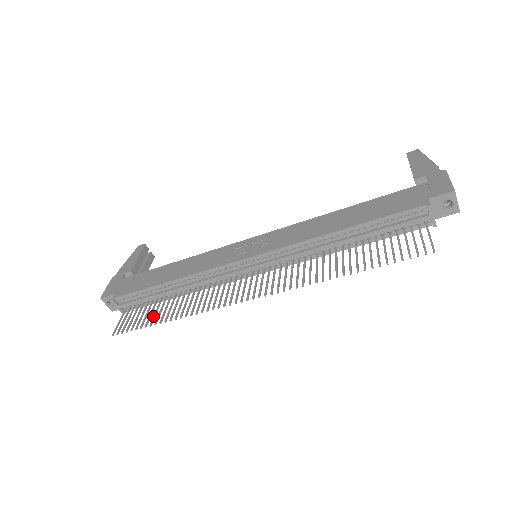
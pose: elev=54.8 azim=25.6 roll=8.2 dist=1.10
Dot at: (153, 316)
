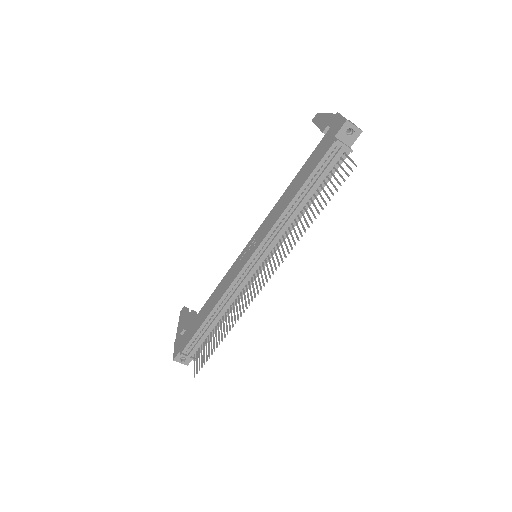
Dot at: (213, 344)
